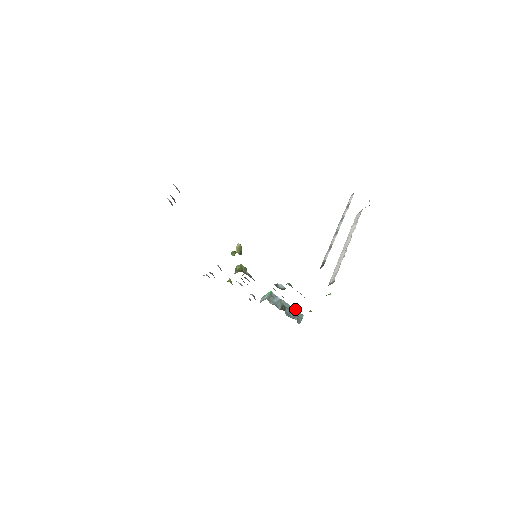
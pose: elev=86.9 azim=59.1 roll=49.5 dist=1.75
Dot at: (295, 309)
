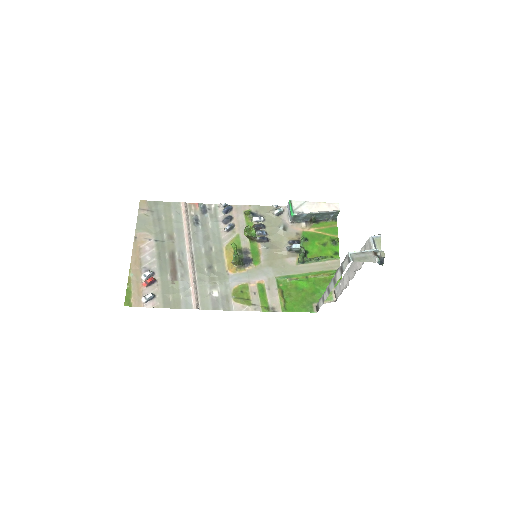
Dot at: (327, 212)
